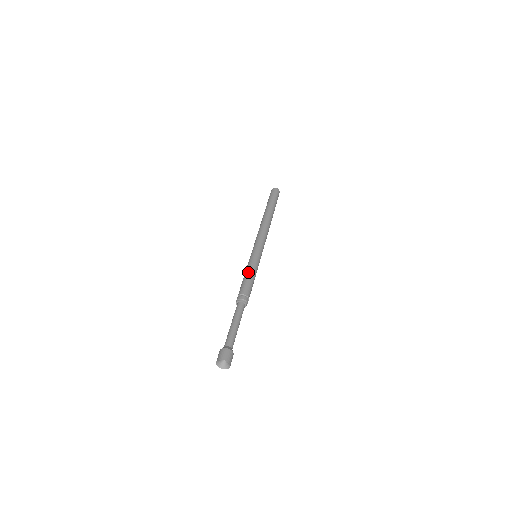
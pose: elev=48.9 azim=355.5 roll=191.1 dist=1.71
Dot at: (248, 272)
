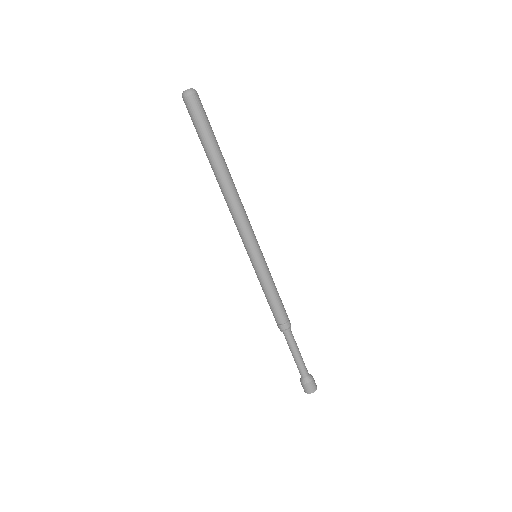
Dot at: (272, 293)
